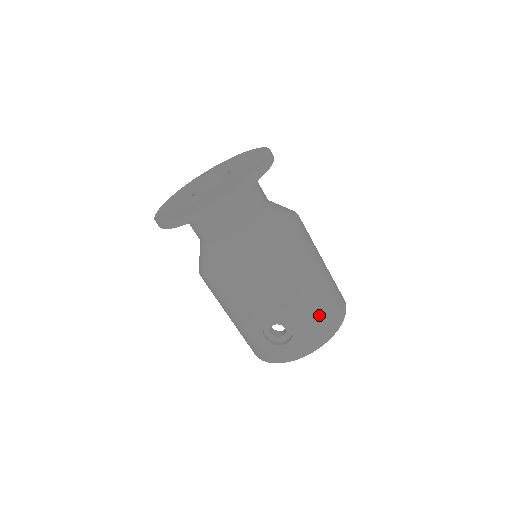
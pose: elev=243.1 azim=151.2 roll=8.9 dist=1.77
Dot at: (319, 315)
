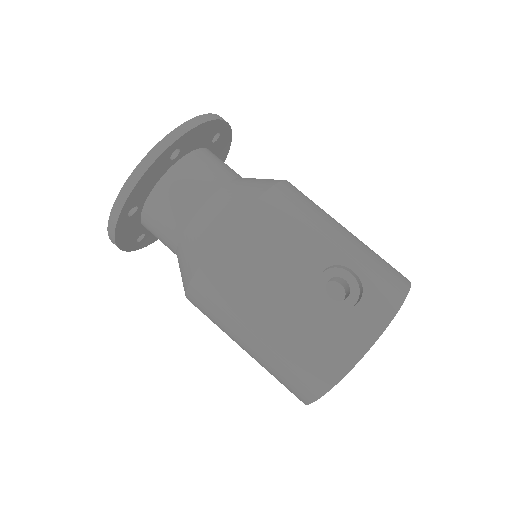
Dot at: (375, 257)
